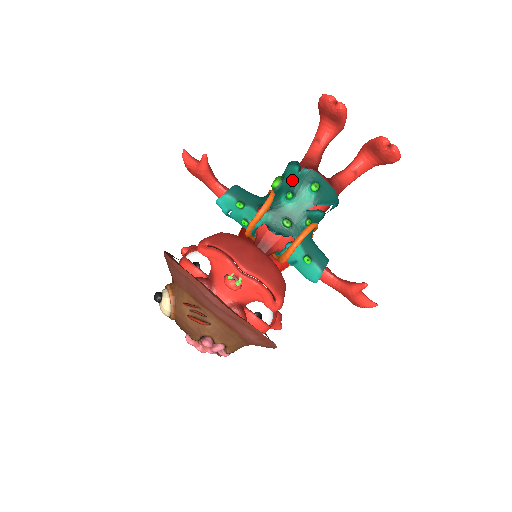
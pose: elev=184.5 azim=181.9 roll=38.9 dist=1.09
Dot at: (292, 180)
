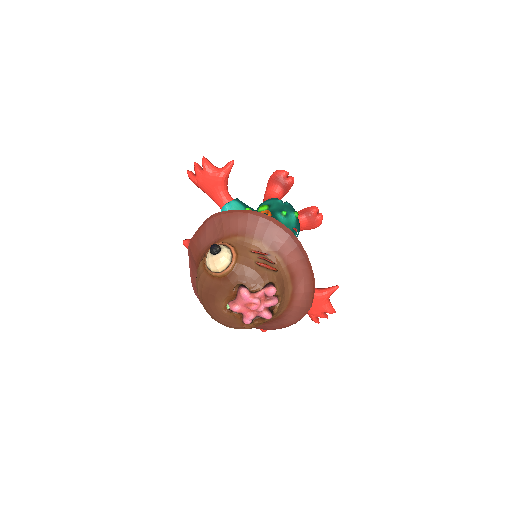
Dot at: (280, 206)
